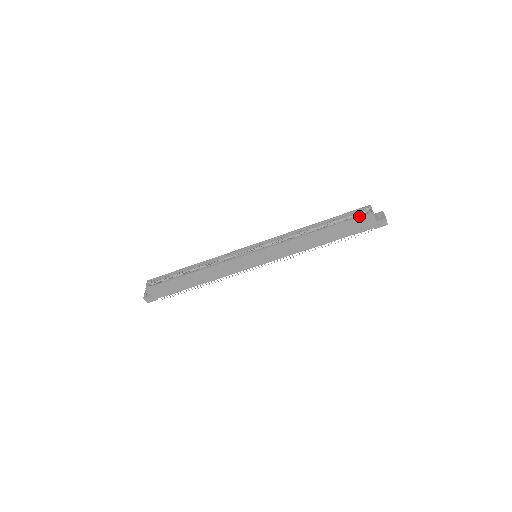
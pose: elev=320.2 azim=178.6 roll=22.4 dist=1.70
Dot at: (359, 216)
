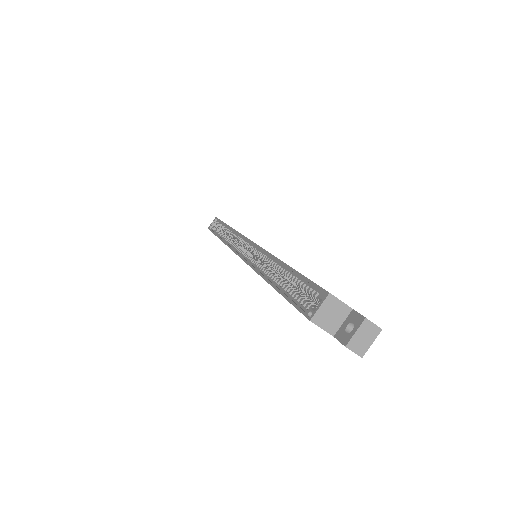
Dot at: (297, 307)
